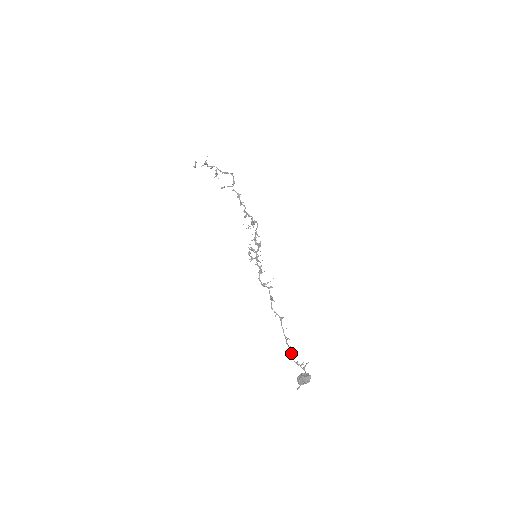
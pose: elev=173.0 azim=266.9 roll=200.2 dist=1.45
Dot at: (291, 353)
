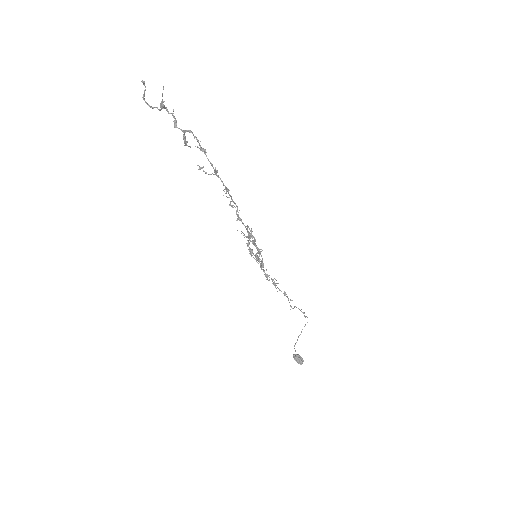
Dot at: occluded
